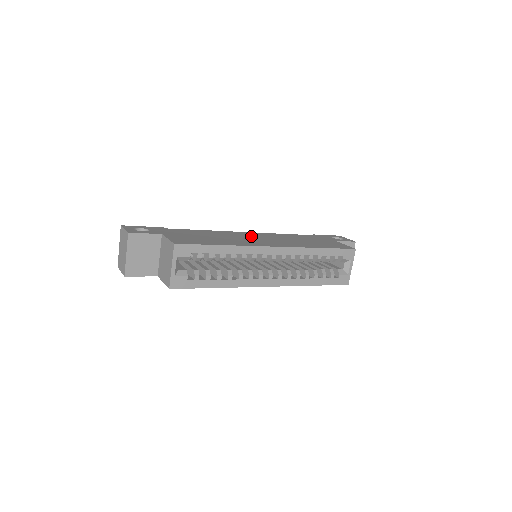
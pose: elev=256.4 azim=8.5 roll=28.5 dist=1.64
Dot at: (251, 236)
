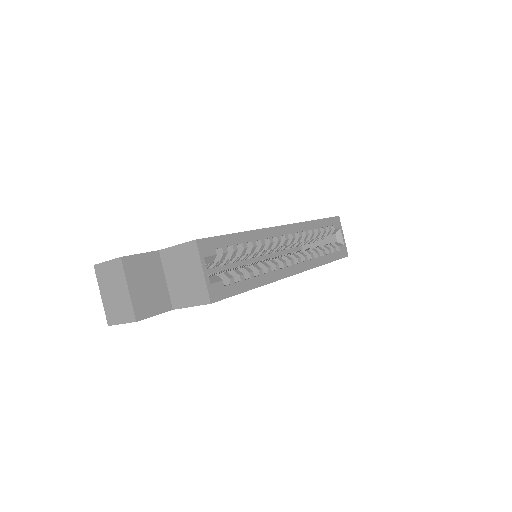
Dot at: occluded
